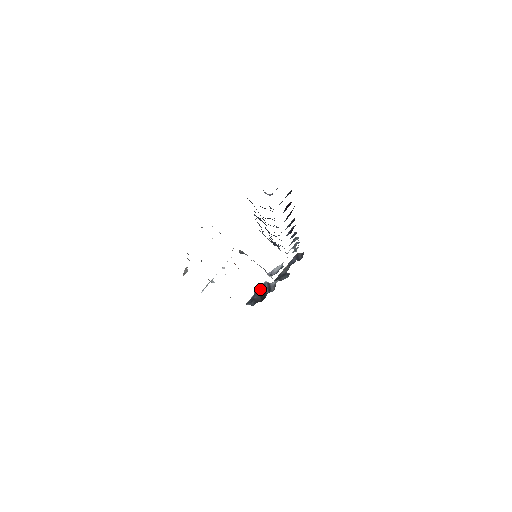
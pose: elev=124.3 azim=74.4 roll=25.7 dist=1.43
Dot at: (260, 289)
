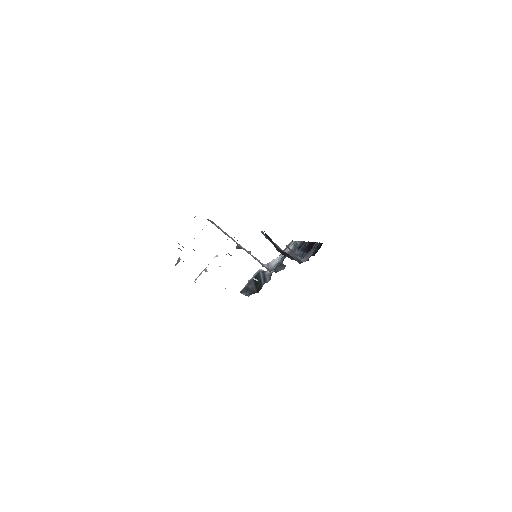
Dot at: (256, 280)
